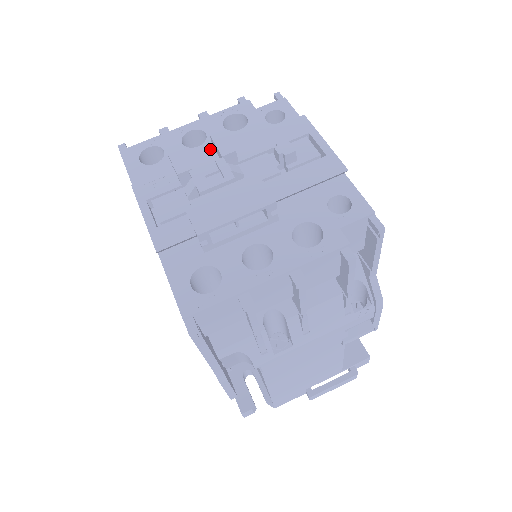
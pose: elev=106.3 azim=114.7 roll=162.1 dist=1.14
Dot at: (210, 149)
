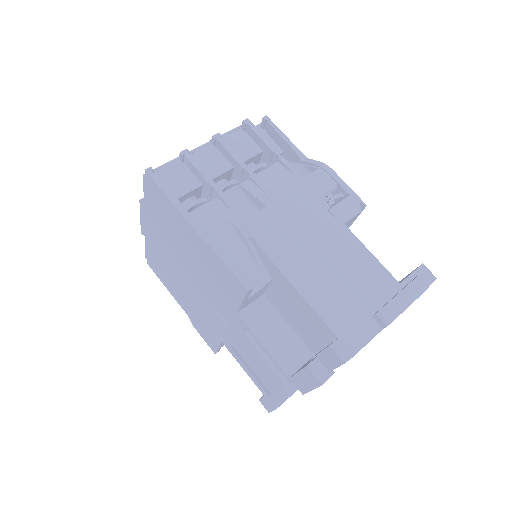
Dot at: occluded
